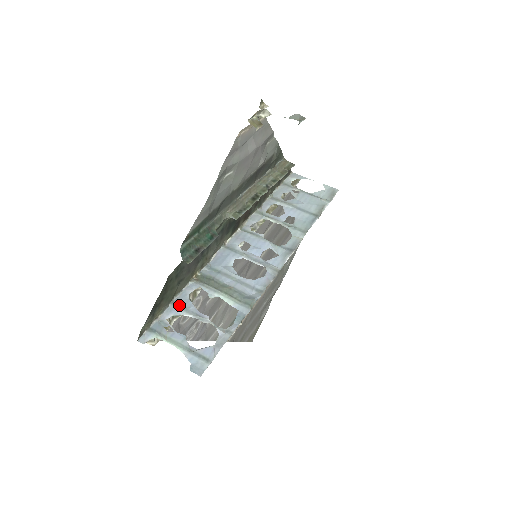
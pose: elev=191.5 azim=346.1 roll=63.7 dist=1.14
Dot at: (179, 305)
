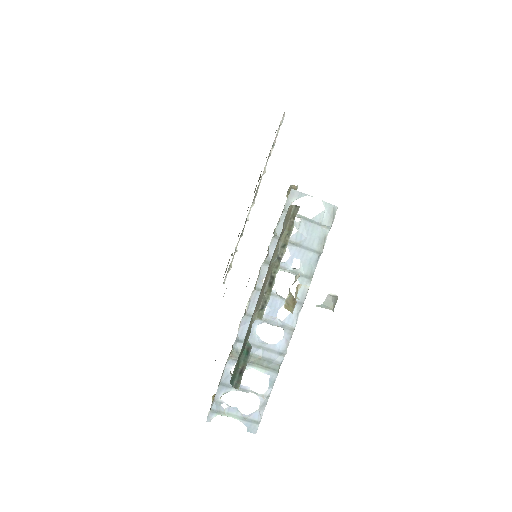
Dot at: (226, 384)
